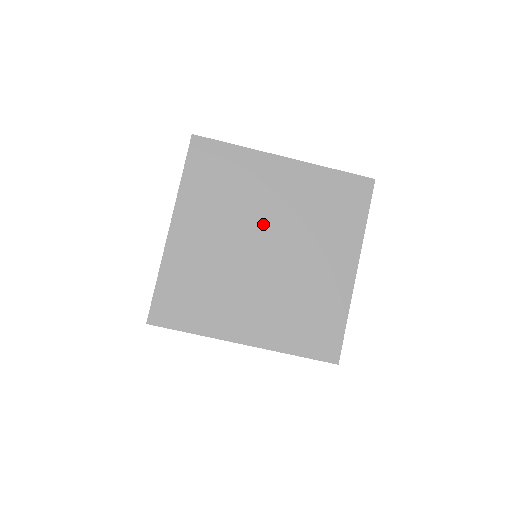
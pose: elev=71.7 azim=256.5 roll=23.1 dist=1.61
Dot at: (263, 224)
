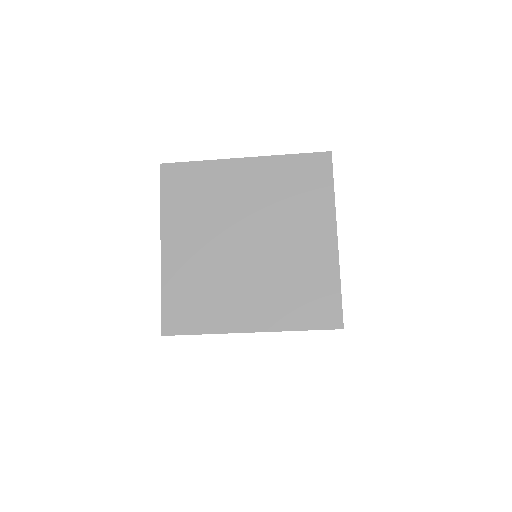
Dot at: (240, 221)
